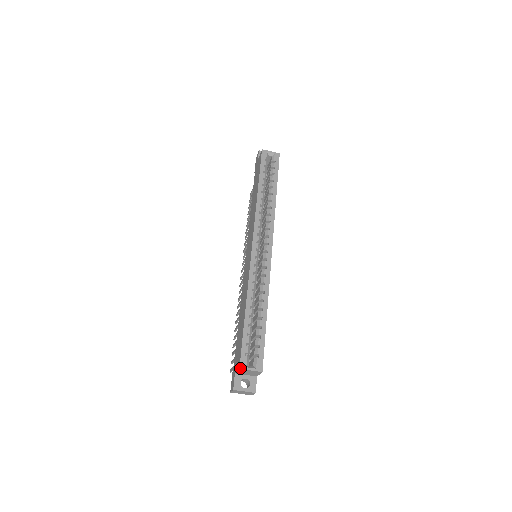
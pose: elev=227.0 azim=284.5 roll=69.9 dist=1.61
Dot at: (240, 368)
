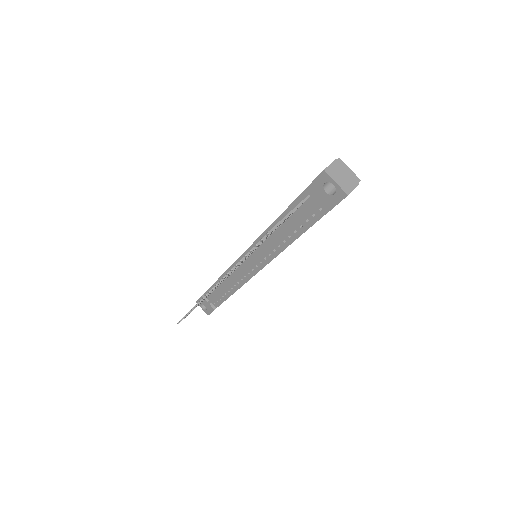
Dot at: (339, 159)
